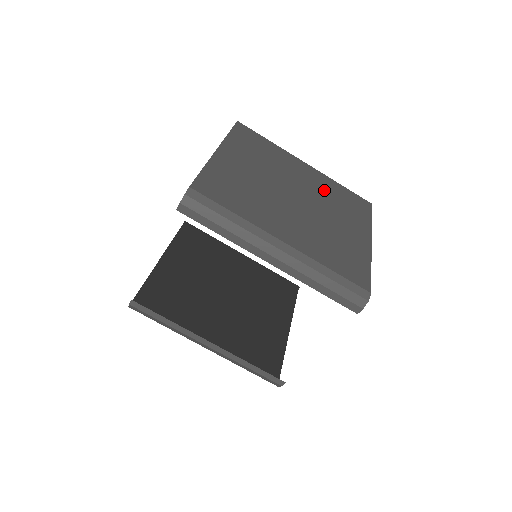
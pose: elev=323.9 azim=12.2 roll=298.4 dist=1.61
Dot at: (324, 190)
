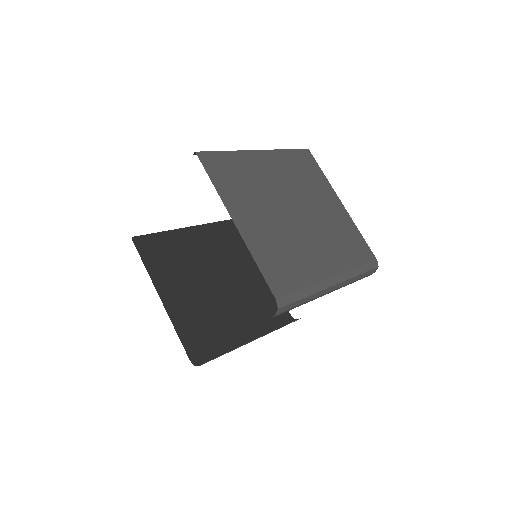
Dot at: (291, 175)
